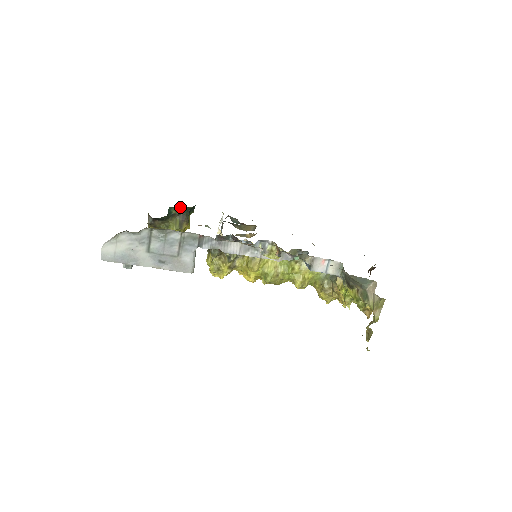
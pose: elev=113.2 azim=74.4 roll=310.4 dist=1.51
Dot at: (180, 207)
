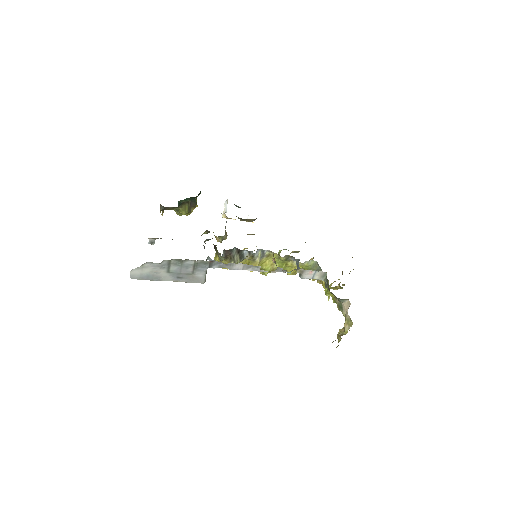
Dot at: occluded
